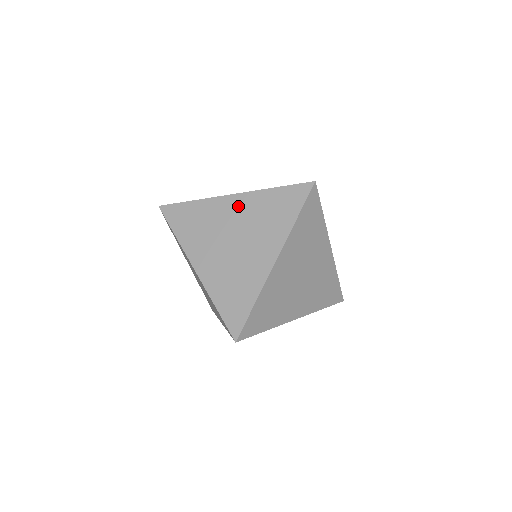
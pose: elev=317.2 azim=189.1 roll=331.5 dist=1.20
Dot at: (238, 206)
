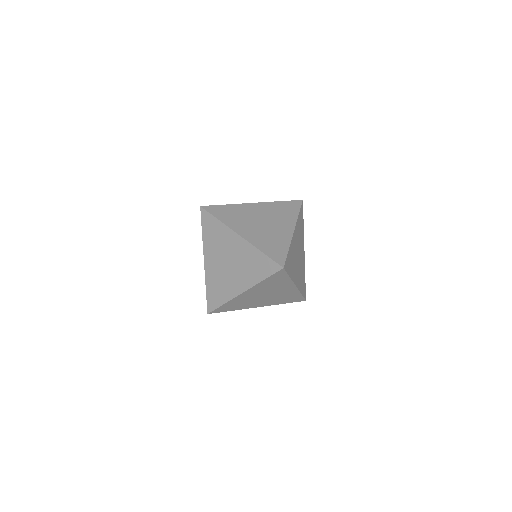
Dot at: (259, 208)
